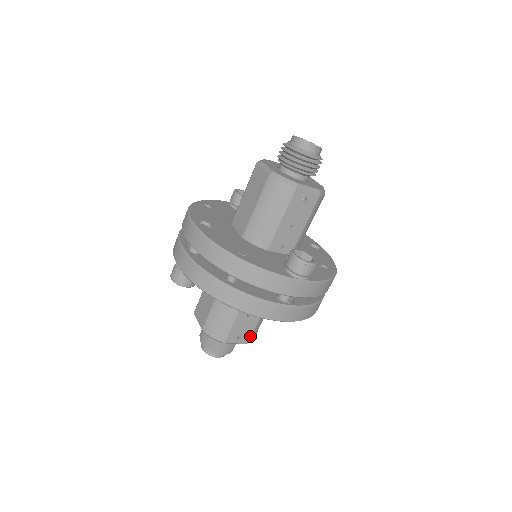
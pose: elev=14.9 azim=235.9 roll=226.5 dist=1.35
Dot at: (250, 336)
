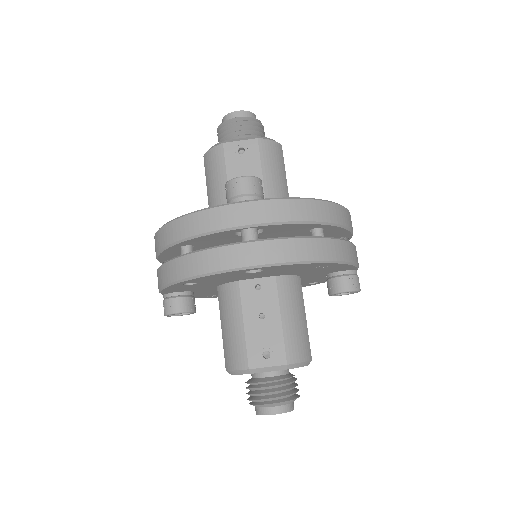
Dot at: (284, 350)
